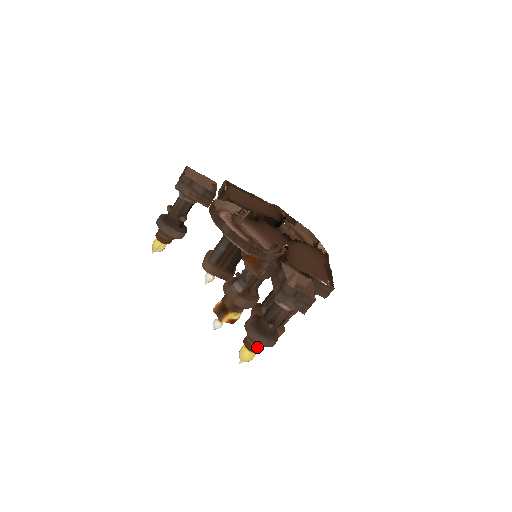
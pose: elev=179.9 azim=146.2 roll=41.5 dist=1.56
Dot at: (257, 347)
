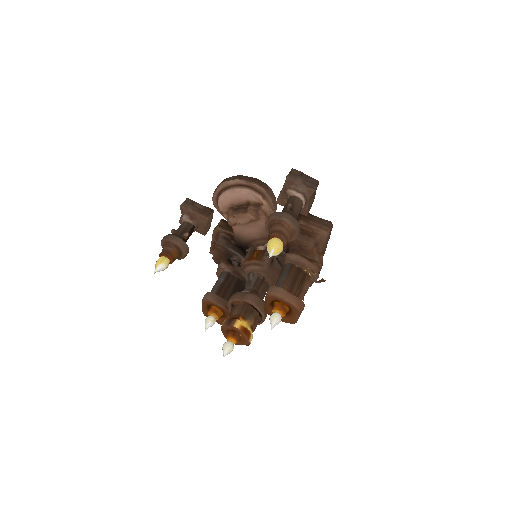
Dot at: (283, 229)
